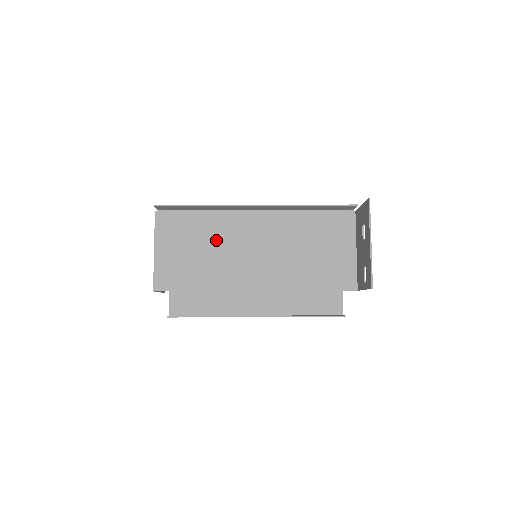
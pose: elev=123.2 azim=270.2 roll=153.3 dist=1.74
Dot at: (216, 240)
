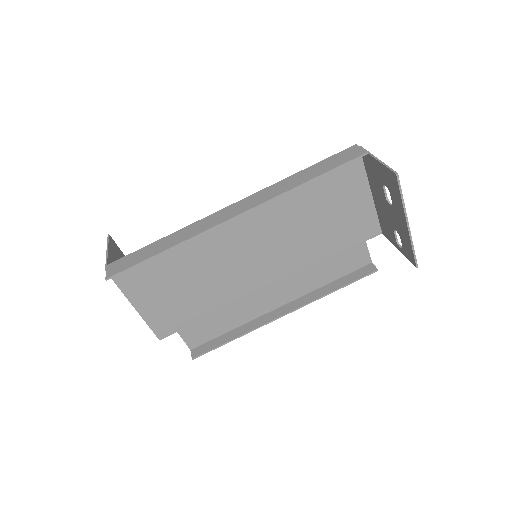
Dot at: (200, 263)
